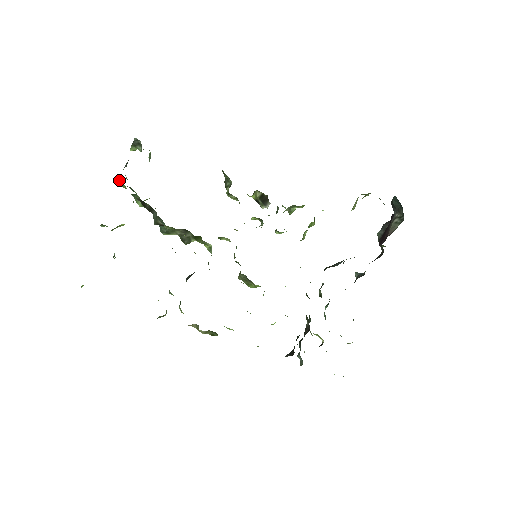
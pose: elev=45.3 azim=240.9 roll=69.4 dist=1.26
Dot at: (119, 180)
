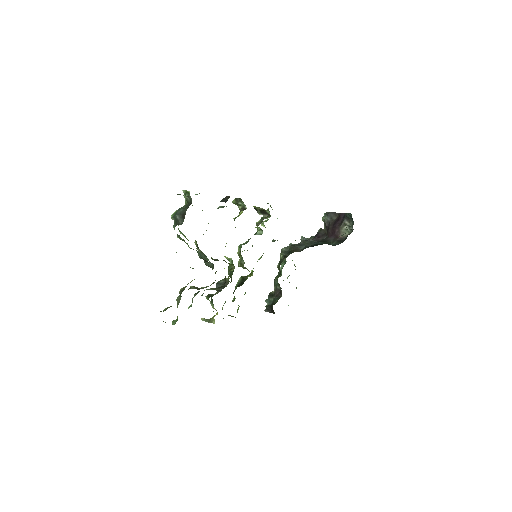
Dot at: (179, 236)
